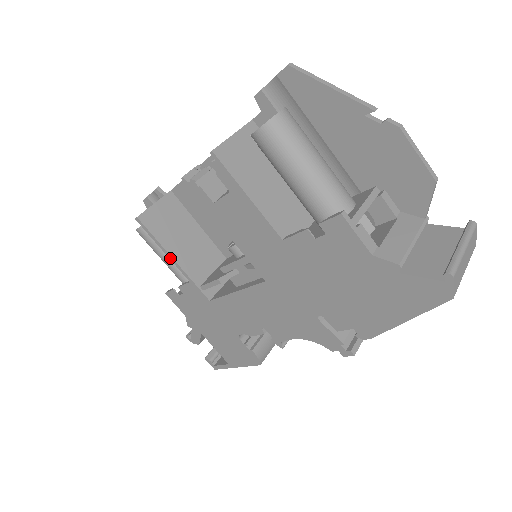
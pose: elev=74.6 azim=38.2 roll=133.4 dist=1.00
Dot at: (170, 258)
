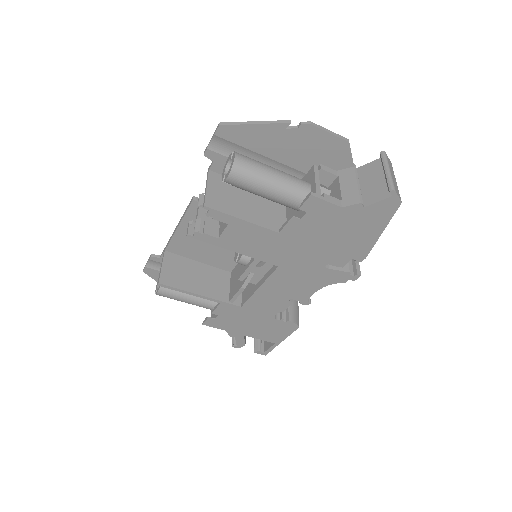
Dot at: (197, 296)
